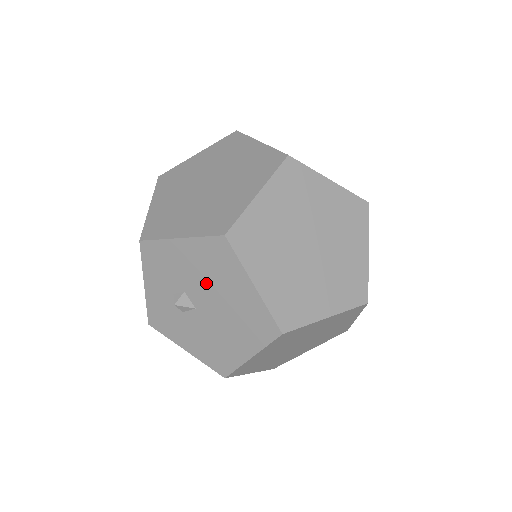
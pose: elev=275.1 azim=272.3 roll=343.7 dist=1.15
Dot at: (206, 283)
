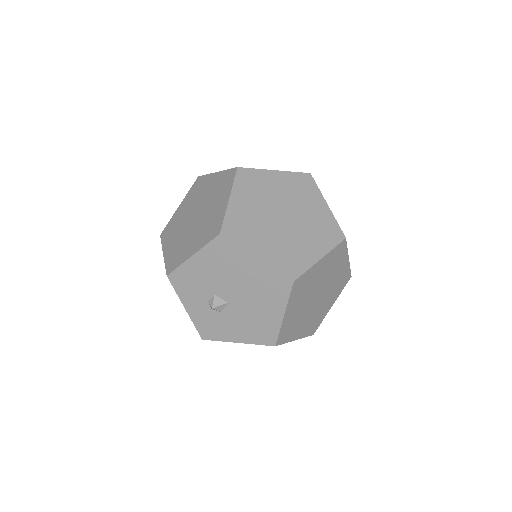
Dot at: (225, 278)
